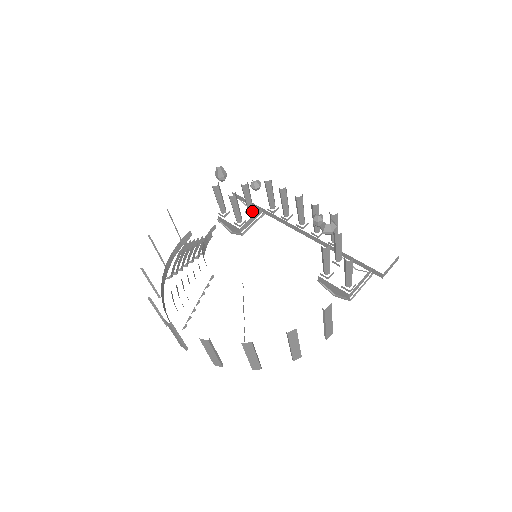
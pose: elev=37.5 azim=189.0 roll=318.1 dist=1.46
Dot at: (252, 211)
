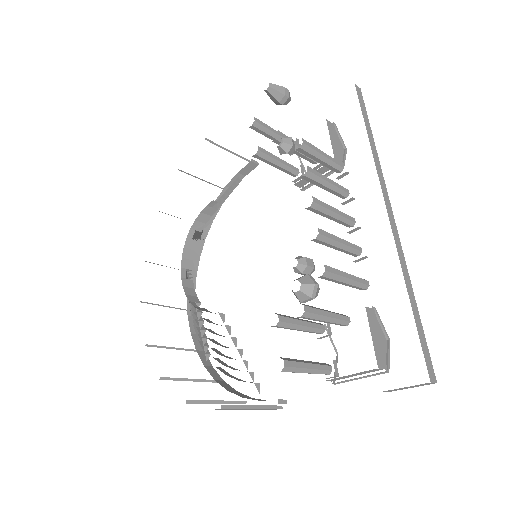
Dot at: (315, 163)
